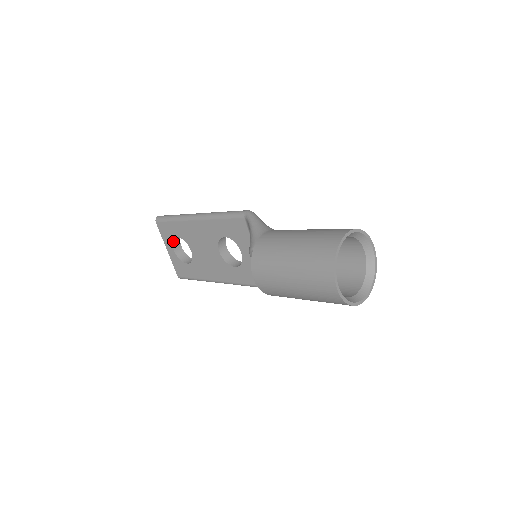
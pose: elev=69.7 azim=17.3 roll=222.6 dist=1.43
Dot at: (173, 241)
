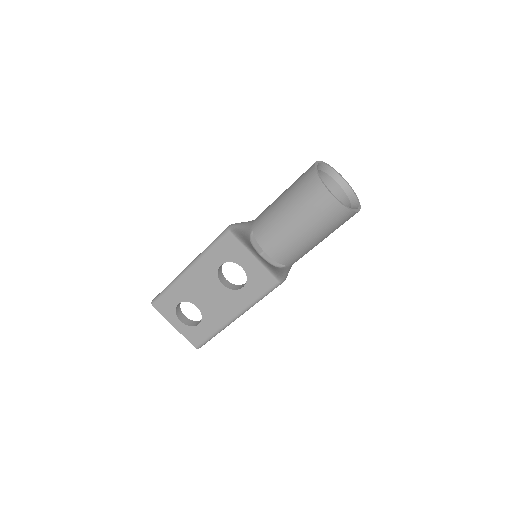
Dot at: (176, 313)
